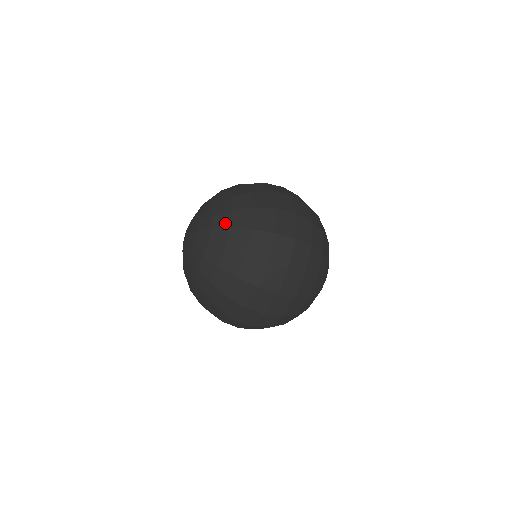
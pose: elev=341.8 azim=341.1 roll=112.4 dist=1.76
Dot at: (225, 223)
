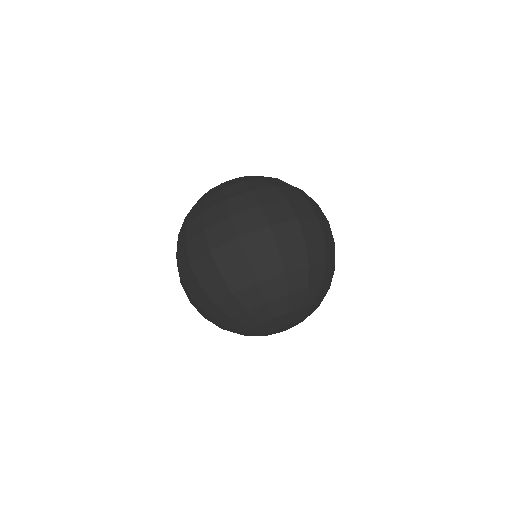
Dot at: (245, 179)
